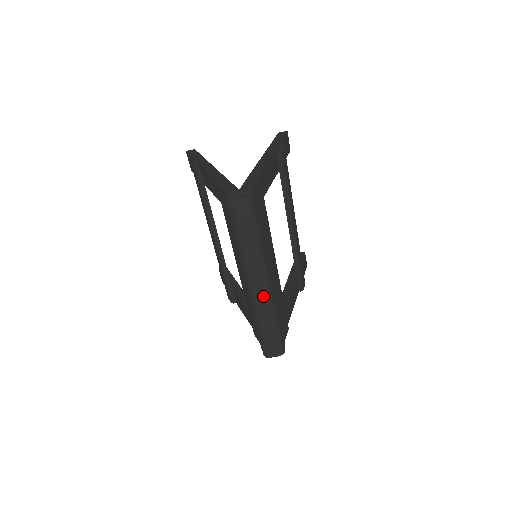
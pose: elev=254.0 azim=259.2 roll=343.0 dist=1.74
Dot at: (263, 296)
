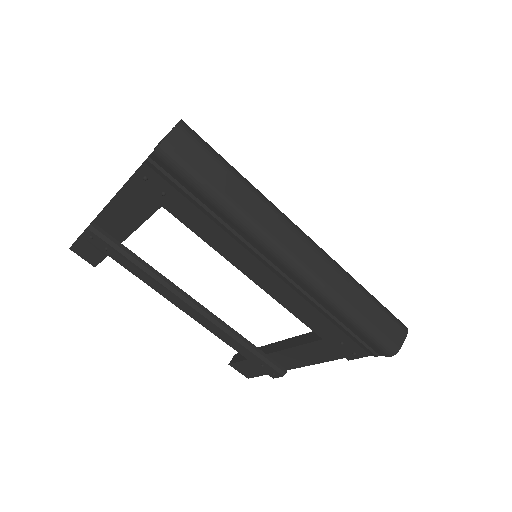
Dot at: (315, 259)
